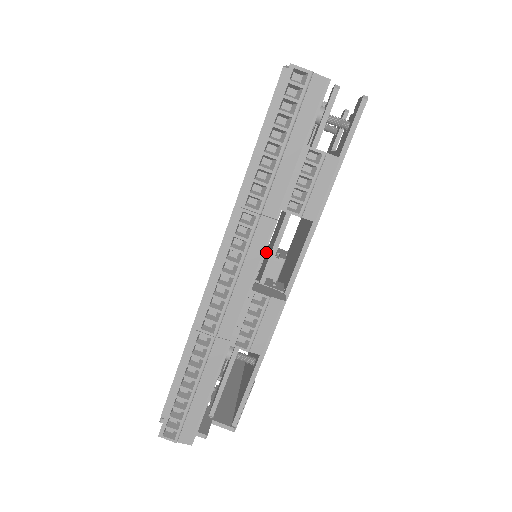
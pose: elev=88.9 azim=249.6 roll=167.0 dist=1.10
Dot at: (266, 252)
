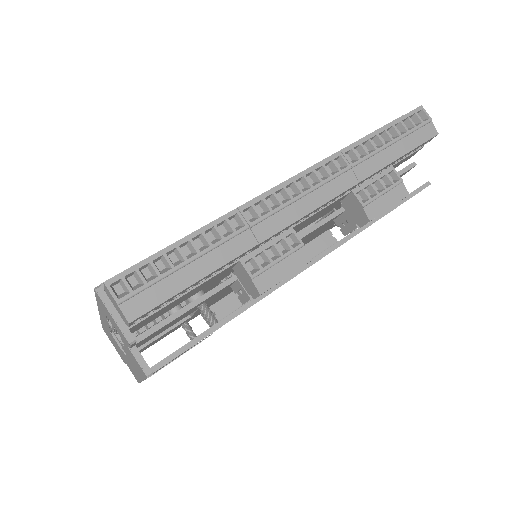
Dot at: occluded
